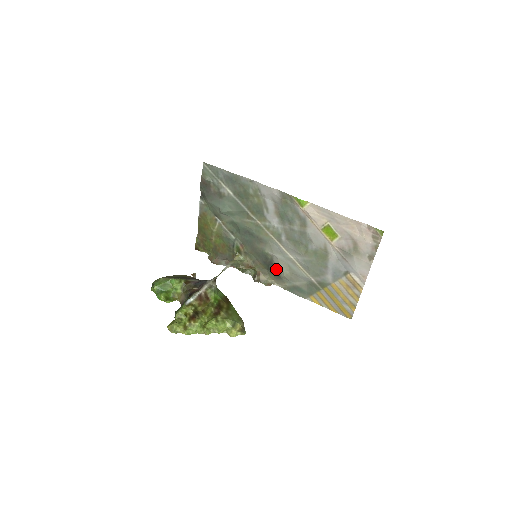
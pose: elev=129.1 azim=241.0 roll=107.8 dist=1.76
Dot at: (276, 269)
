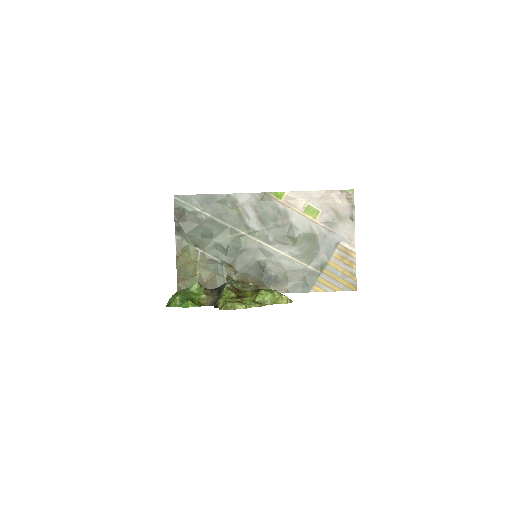
Dot at: (272, 275)
